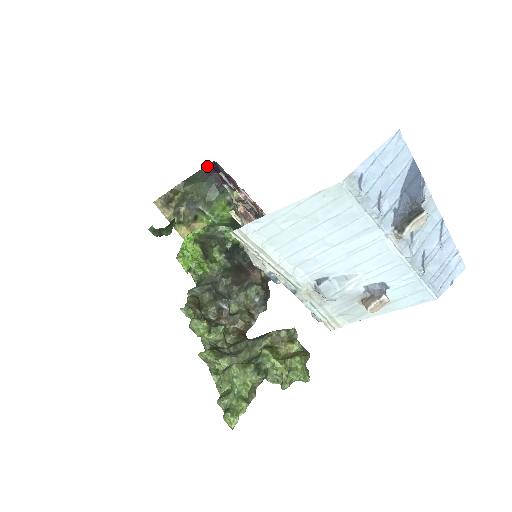
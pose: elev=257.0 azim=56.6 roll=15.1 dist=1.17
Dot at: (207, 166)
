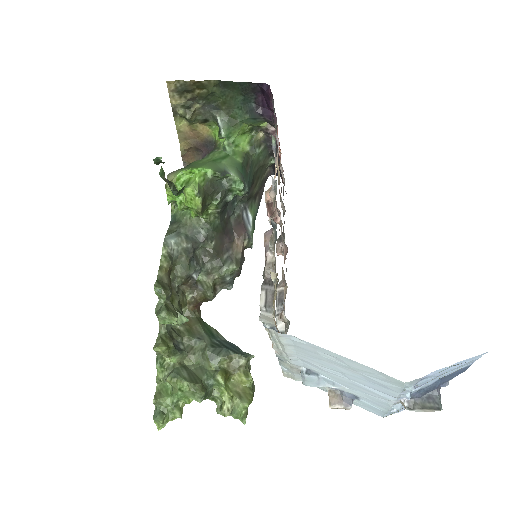
Dot at: (257, 83)
